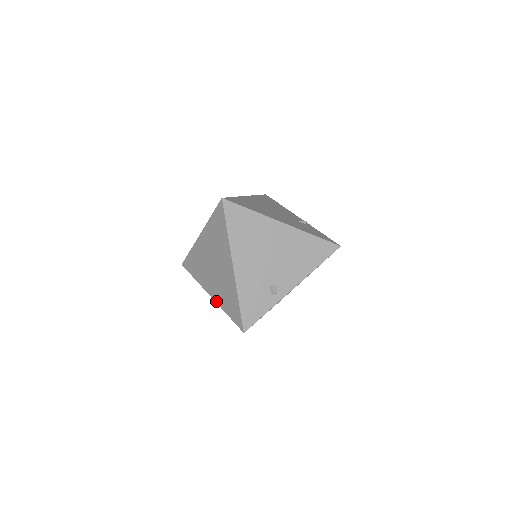
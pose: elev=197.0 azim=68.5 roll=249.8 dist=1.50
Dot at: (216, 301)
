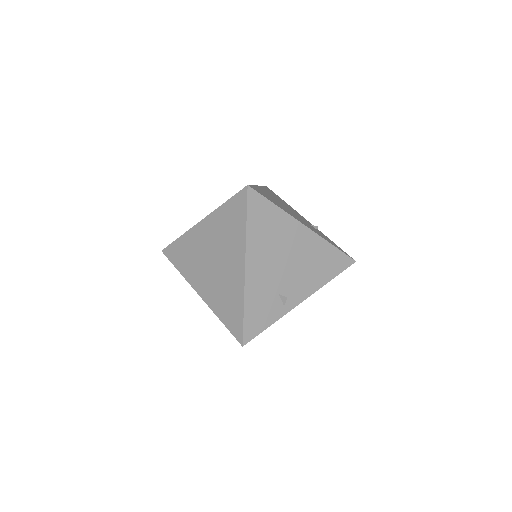
Dot at: (207, 303)
